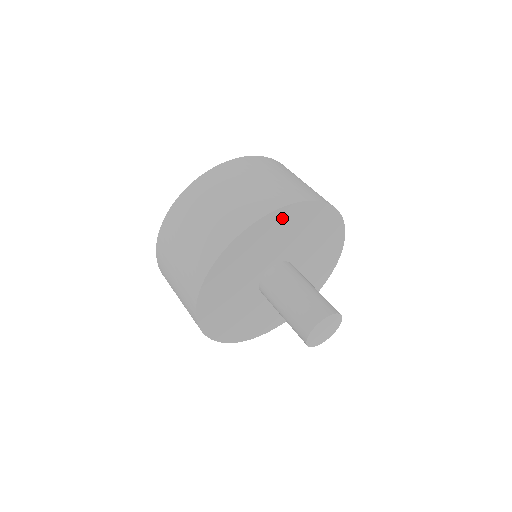
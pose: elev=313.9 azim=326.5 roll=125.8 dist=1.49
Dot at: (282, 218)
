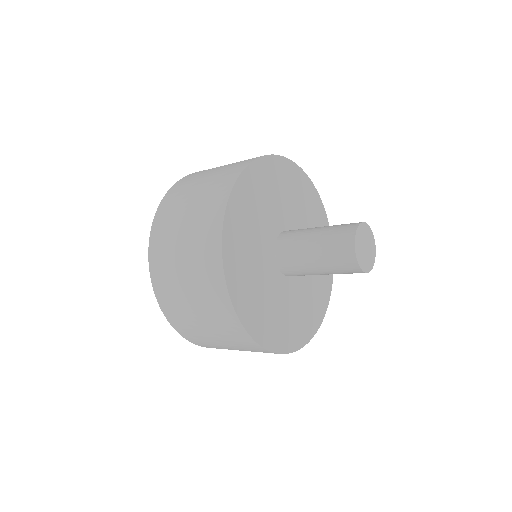
Dot at: (322, 223)
